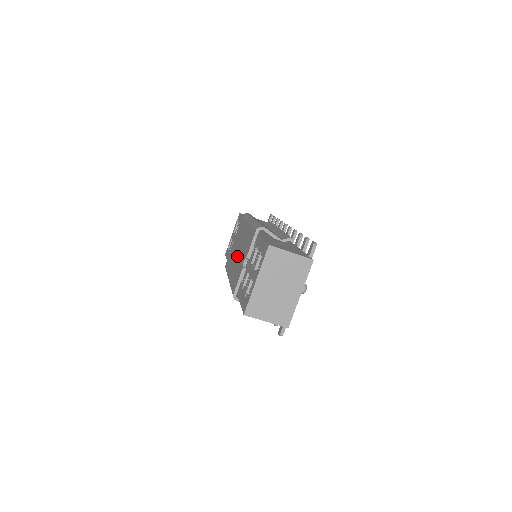
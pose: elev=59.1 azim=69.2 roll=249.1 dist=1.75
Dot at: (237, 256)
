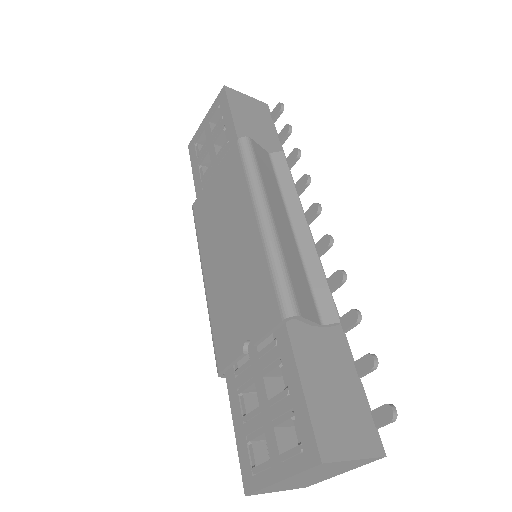
Dot at: (225, 266)
